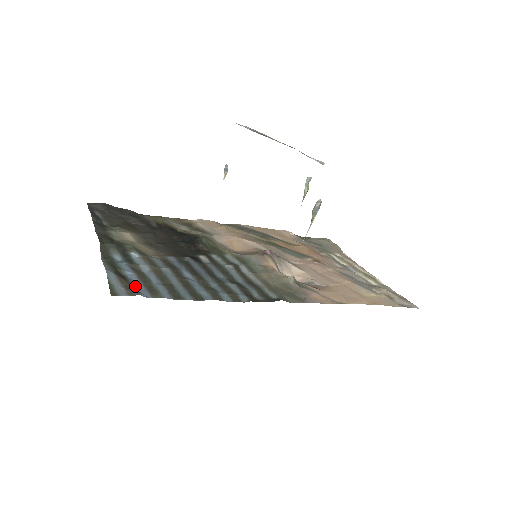
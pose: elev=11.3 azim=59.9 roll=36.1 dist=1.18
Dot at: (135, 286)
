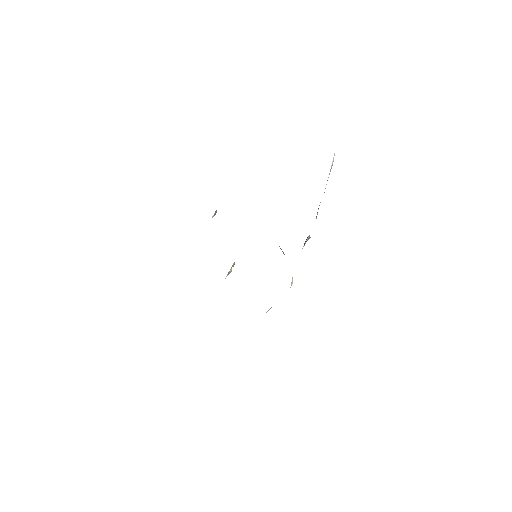
Dot at: occluded
